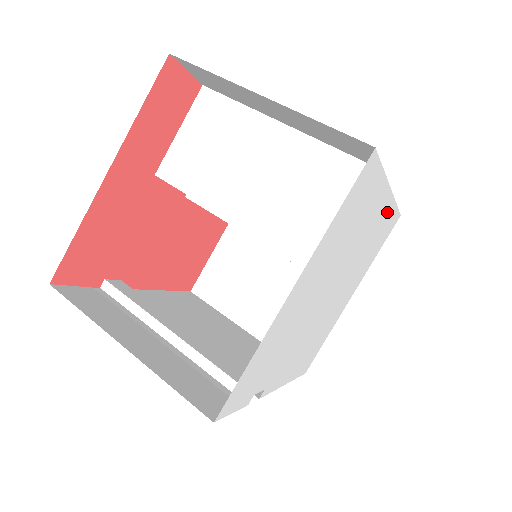
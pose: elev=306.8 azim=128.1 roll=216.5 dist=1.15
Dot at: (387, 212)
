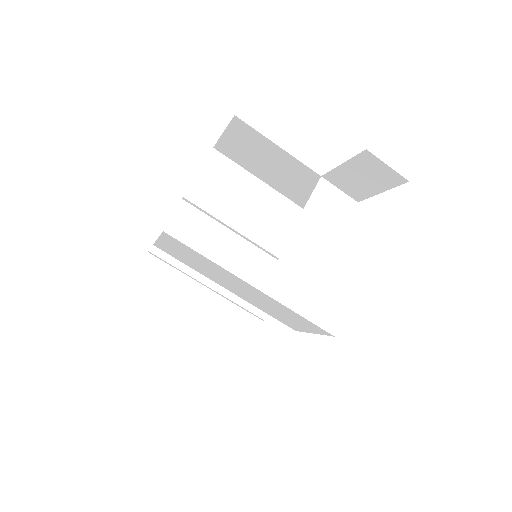
Dot at: occluded
